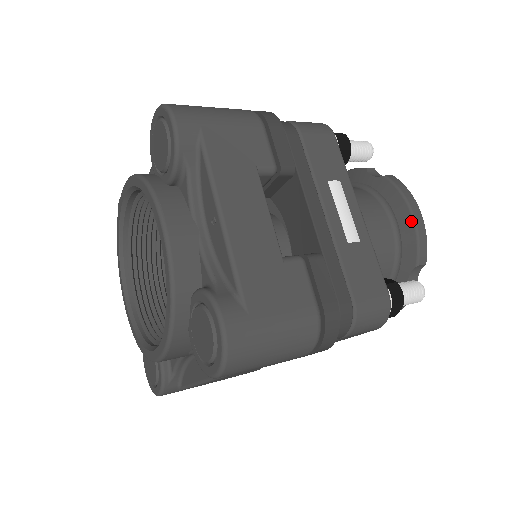
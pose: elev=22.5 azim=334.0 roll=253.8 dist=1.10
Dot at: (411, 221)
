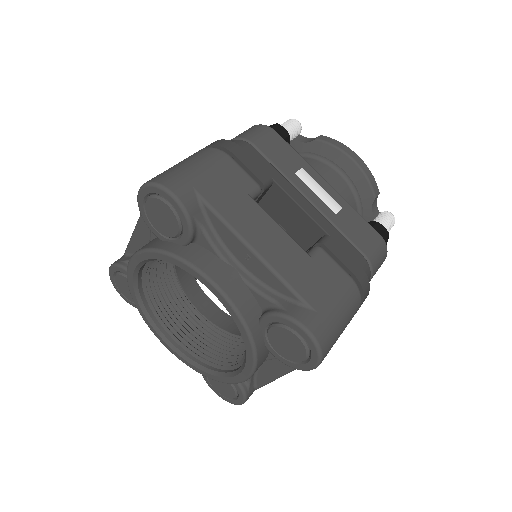
Dot at: (356, 167)
